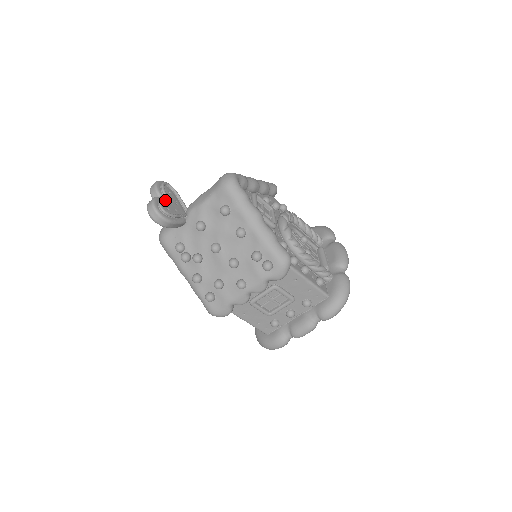
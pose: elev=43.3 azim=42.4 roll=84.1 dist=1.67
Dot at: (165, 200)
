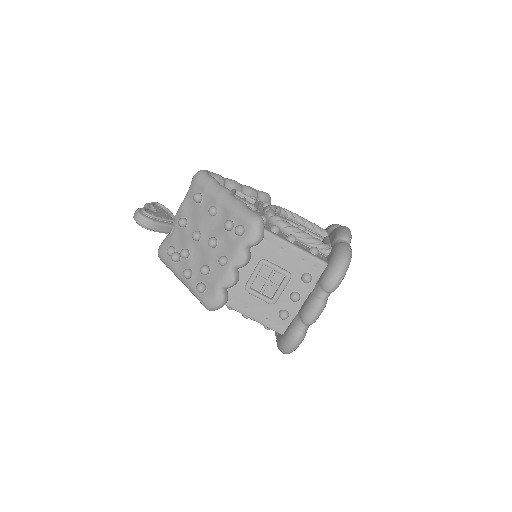
Dot at: (151, 210)
